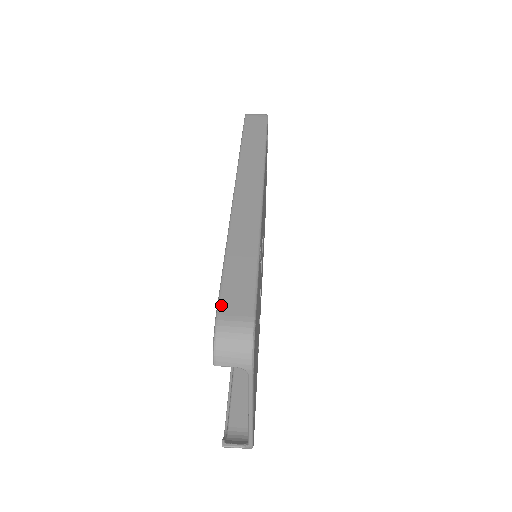
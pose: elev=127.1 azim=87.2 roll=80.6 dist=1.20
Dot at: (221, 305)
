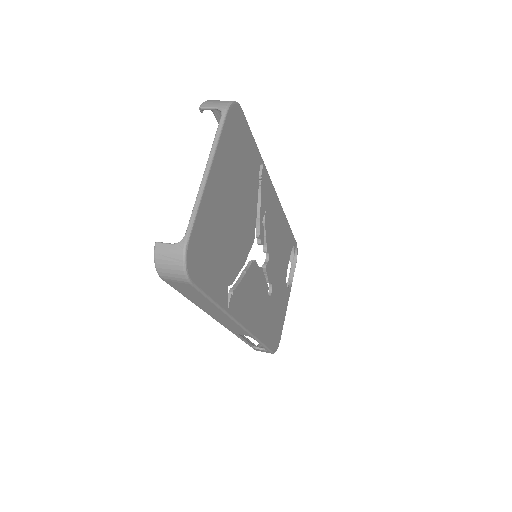
Dot at: occluded
